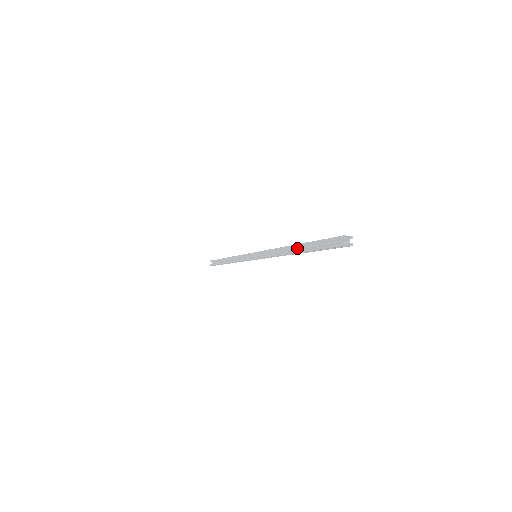
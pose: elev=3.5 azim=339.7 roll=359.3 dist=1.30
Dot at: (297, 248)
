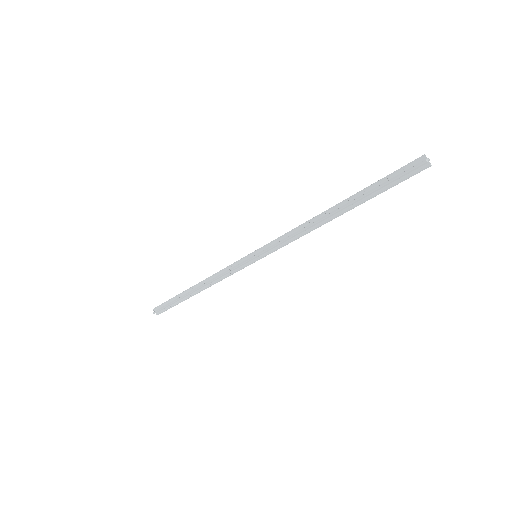
Dot at: (341, 207)
